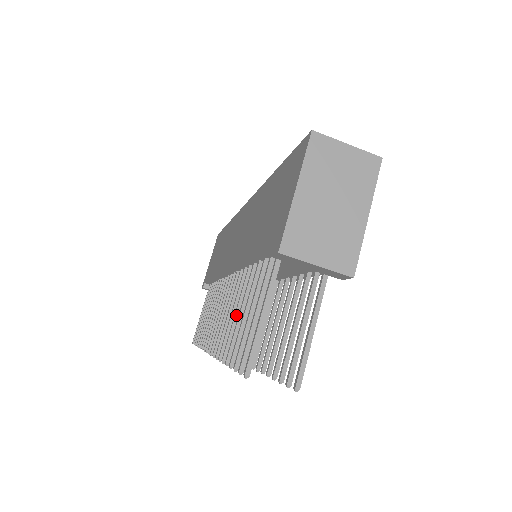
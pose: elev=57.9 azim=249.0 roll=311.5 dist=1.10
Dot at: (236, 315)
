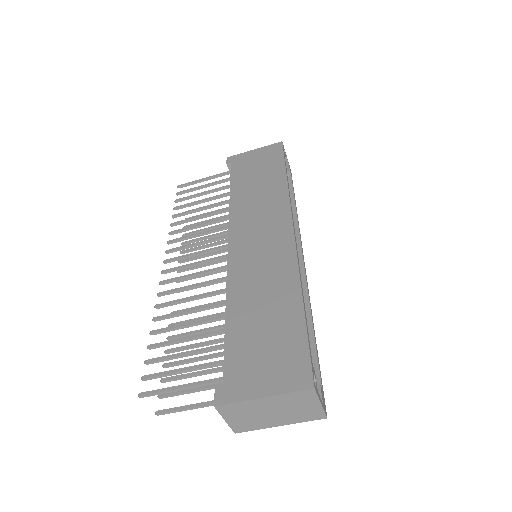
Dot at: (188, 312)
